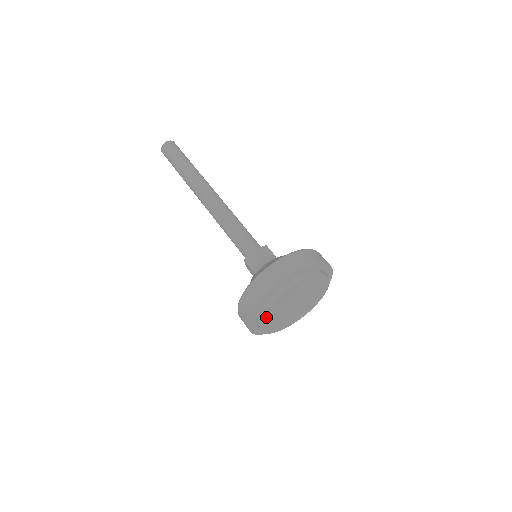
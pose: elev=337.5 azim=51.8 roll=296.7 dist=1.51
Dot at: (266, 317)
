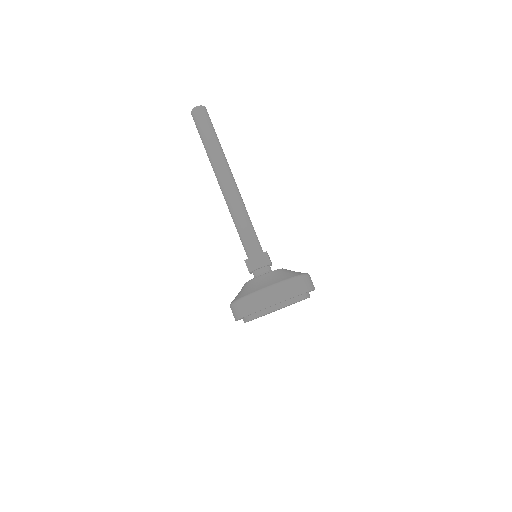
Dot at: occluded
